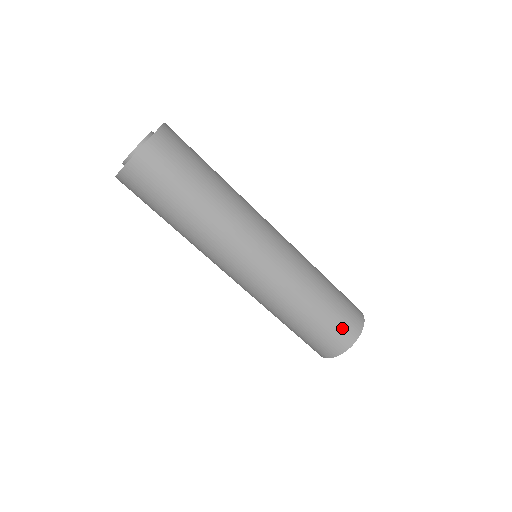
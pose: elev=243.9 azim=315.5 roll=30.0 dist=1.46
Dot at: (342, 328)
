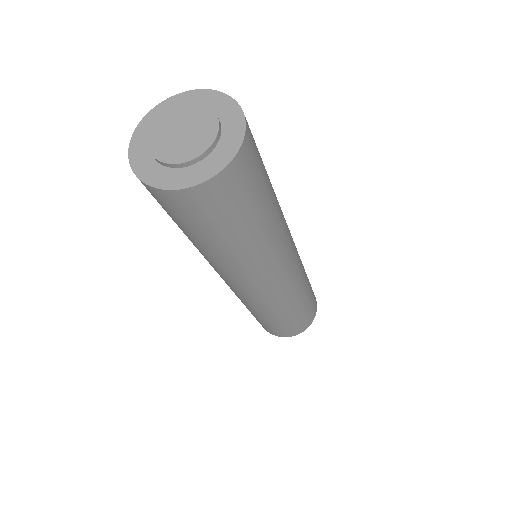
Dot at: (314, 302)
